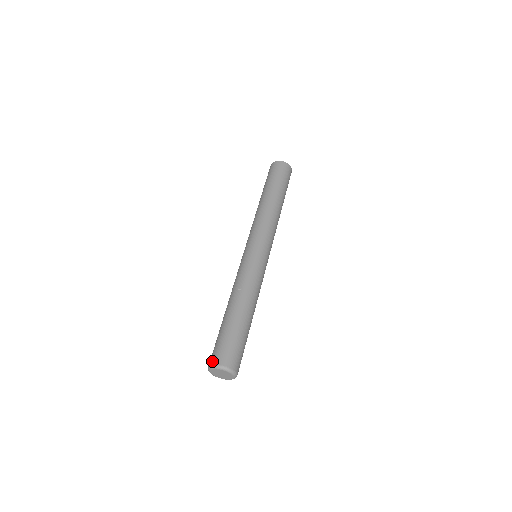
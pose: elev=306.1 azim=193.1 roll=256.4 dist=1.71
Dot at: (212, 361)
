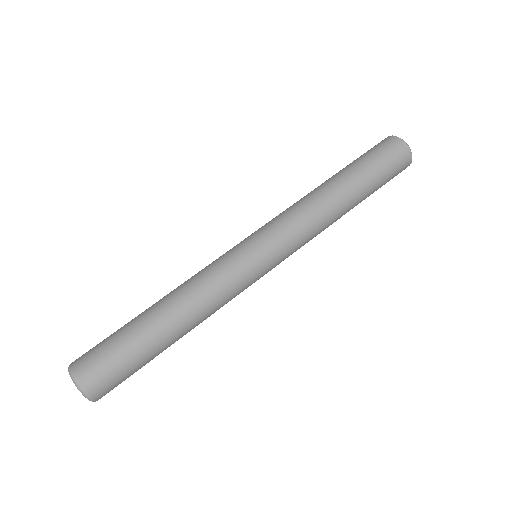
Dot at: occluded
